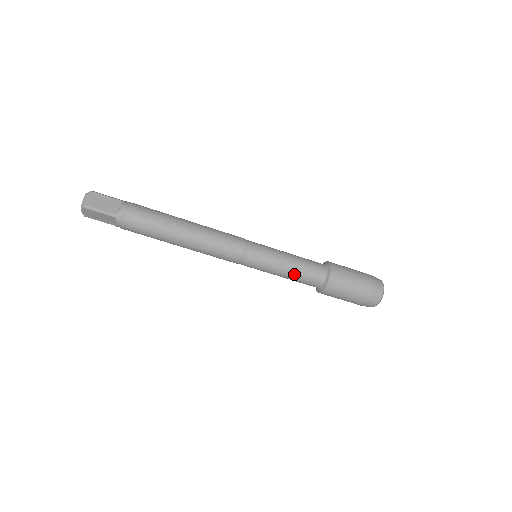
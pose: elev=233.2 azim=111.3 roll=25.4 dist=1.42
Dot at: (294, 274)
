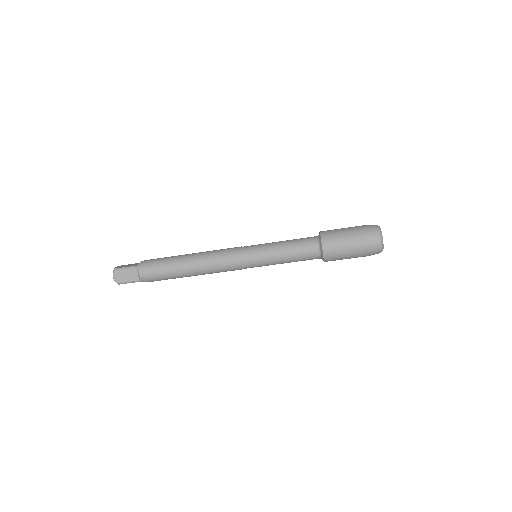
Dot at: (290, 247)
